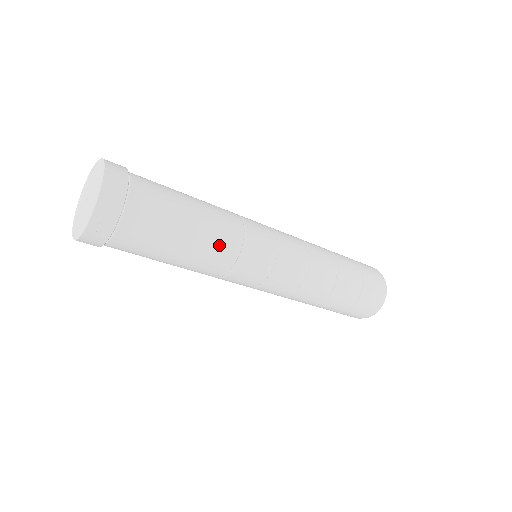
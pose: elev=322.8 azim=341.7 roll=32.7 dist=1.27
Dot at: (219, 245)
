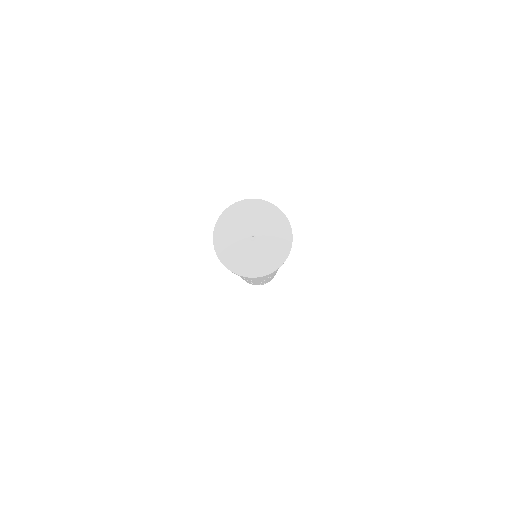
Dot at: occluded
